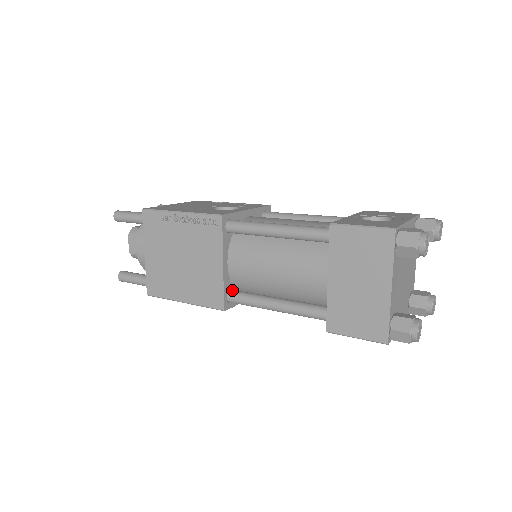
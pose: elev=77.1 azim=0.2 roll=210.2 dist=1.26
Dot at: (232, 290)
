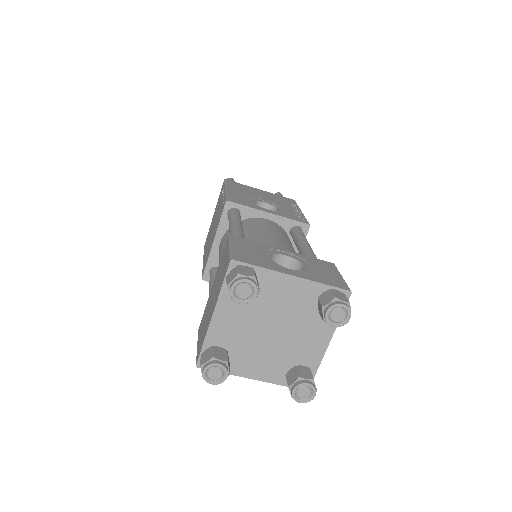
Dot at: (217, 268)
